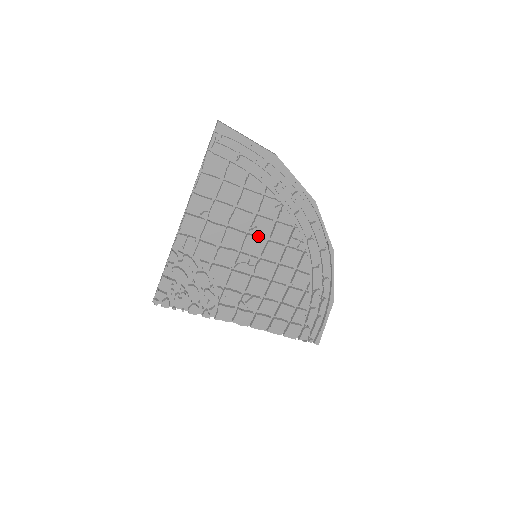
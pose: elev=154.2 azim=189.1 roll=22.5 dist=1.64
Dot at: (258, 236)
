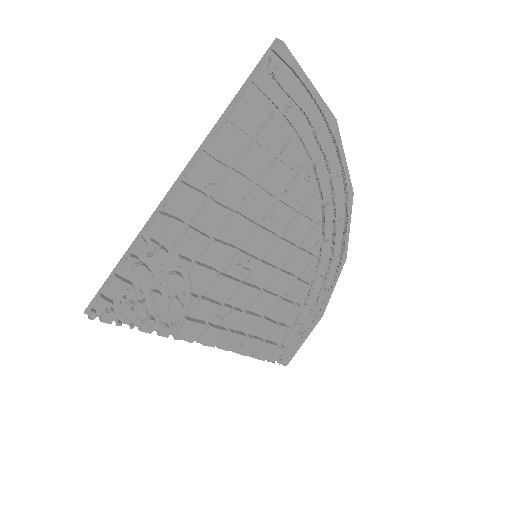
Dot at: (268, 229)
